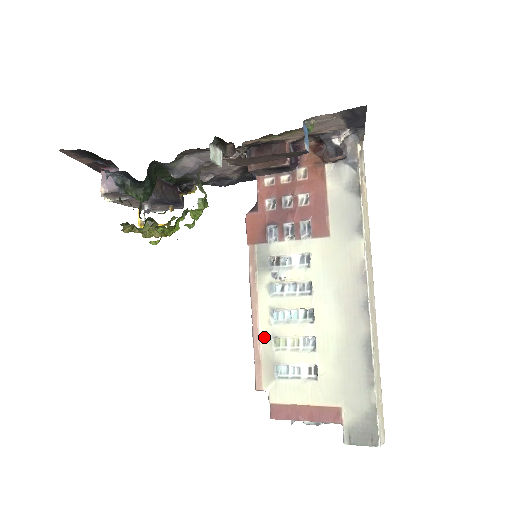
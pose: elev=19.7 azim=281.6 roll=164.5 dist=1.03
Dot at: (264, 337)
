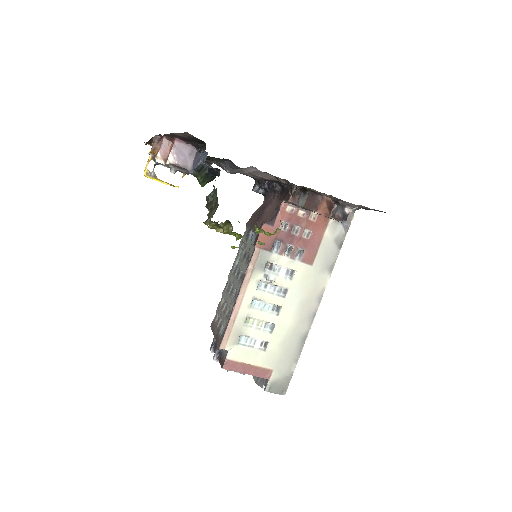
Dot at: (240, 315)
